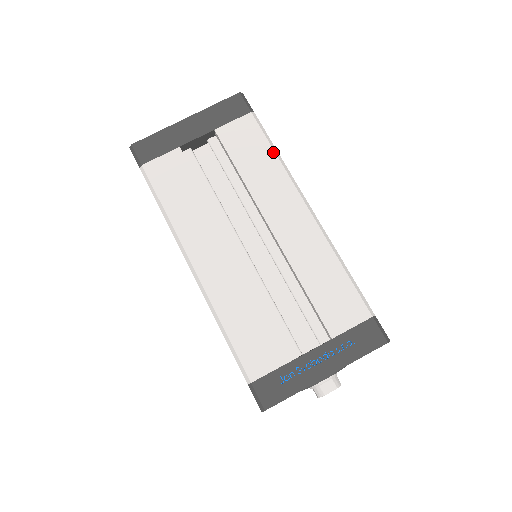
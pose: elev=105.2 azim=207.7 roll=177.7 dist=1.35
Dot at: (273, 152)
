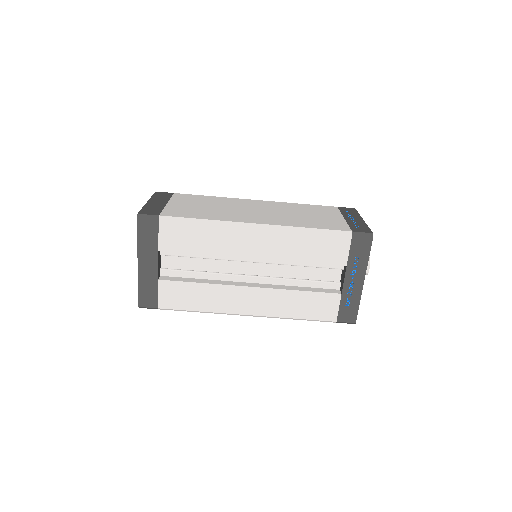
Dot at: (200, 224)
